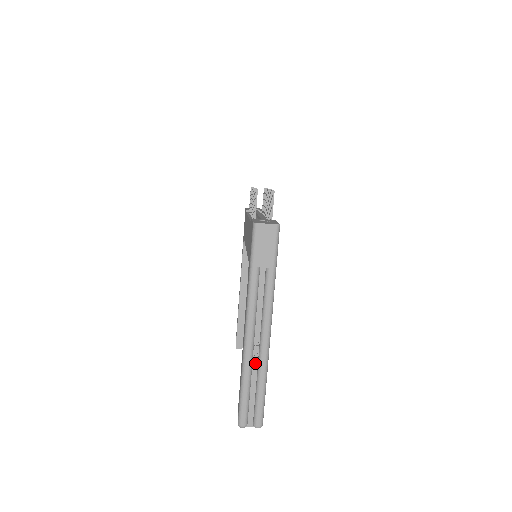
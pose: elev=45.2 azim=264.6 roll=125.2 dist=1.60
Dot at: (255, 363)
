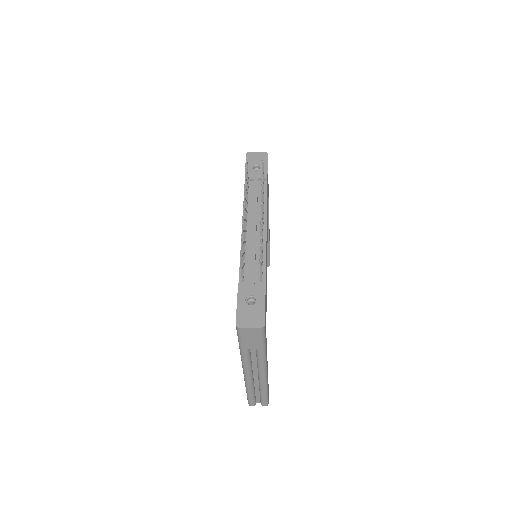
Dot at: (256, 382)
